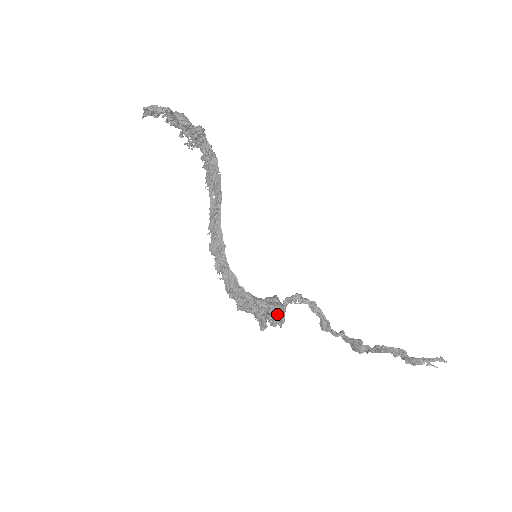
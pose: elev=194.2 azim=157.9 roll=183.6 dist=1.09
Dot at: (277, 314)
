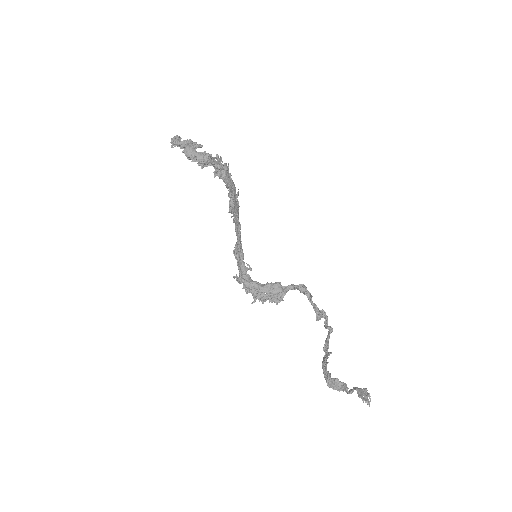
Dot at: (271, 297)
